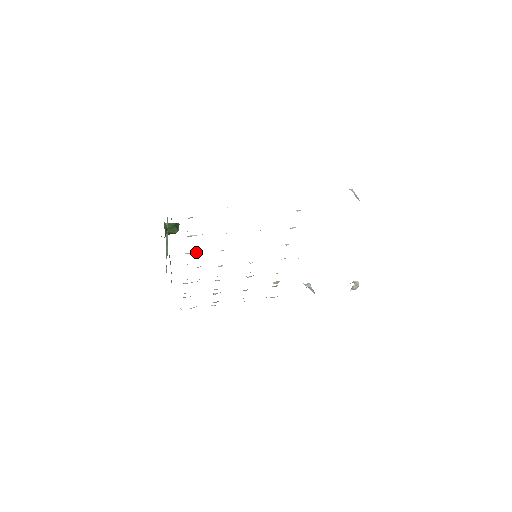
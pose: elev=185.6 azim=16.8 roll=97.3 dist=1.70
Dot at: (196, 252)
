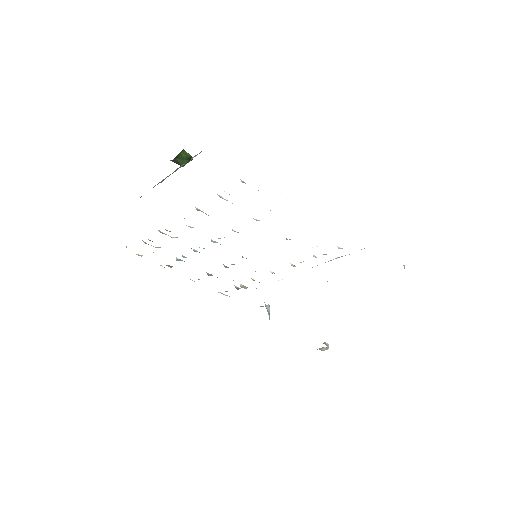
Dot at: occluded
